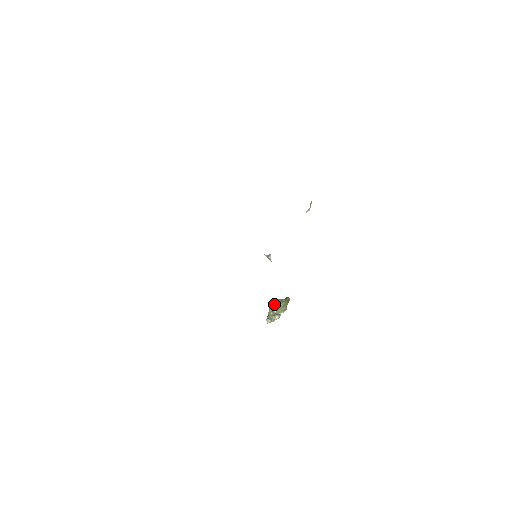
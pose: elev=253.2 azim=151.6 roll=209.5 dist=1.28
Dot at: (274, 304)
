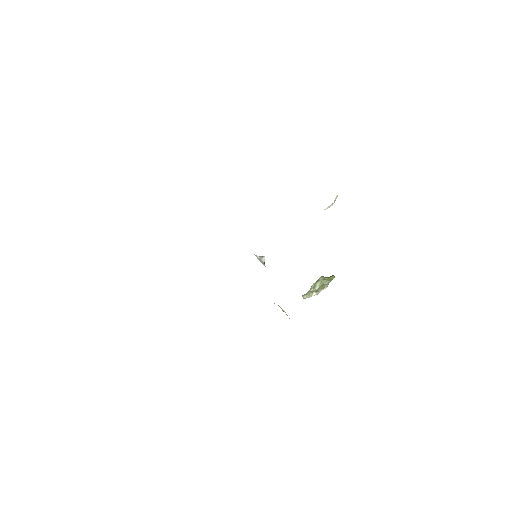
Dot at: (316, 282)
